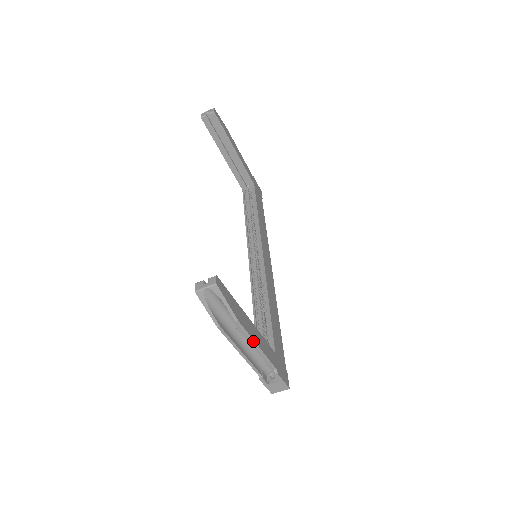
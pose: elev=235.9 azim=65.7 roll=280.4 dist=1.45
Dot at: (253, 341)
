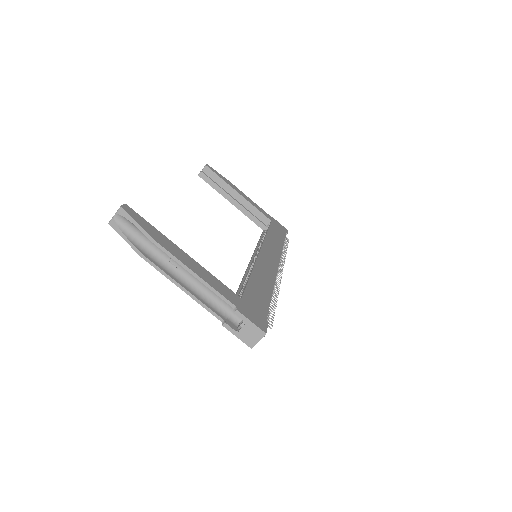
Dot at: (185, 267)
